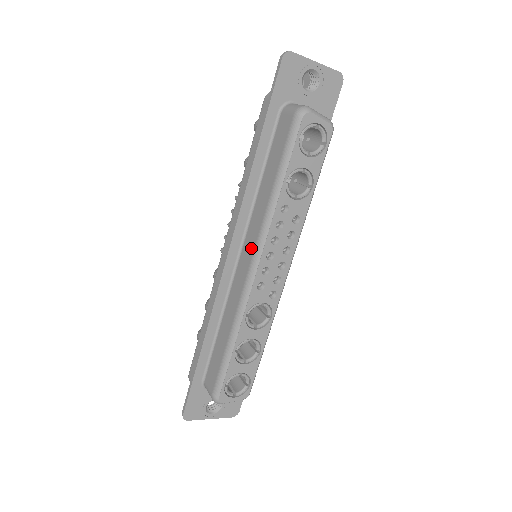
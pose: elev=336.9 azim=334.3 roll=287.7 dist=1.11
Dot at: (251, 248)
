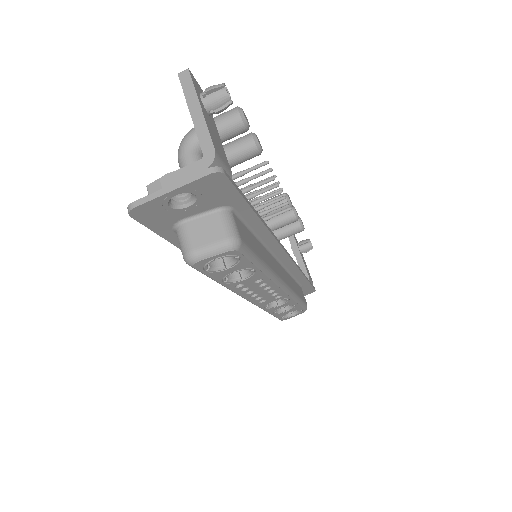
Dot at: occluded
